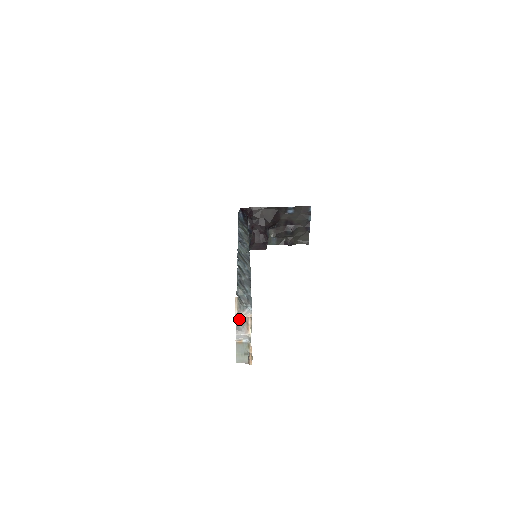
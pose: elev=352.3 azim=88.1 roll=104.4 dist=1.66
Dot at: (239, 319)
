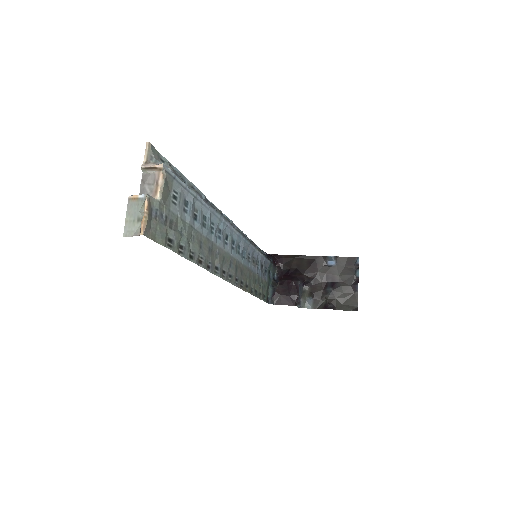
Dot at: (147, 176)
